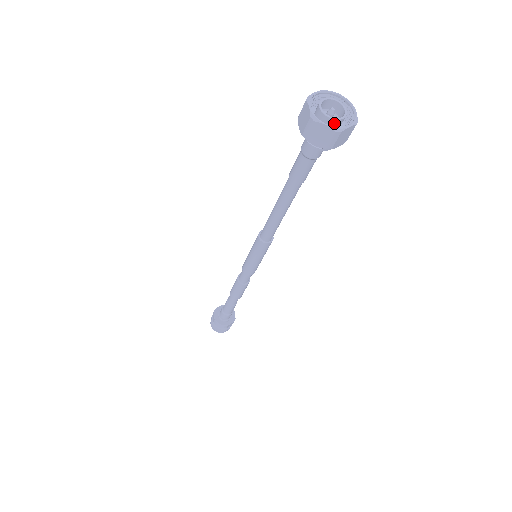
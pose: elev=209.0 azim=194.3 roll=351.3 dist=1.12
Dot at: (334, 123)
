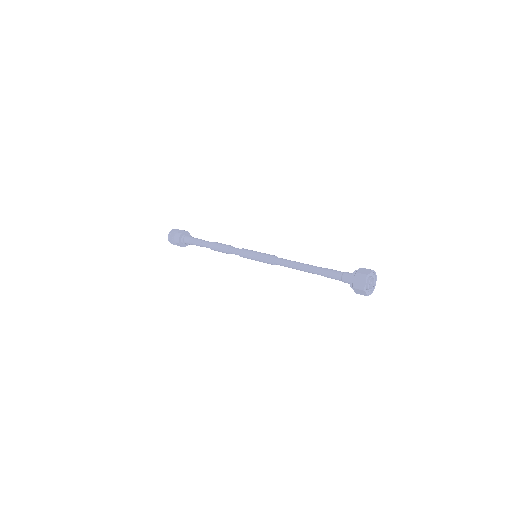
Dot at: occluded
